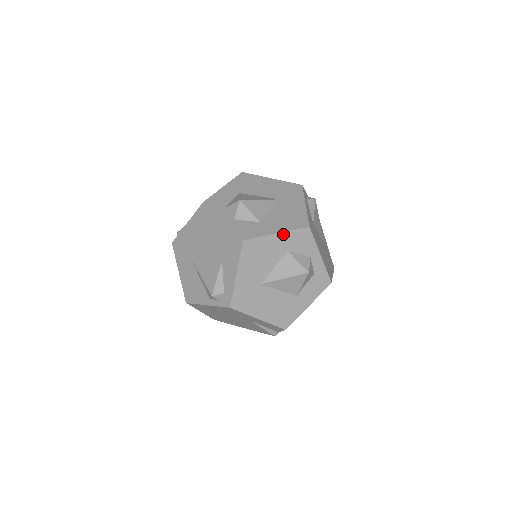
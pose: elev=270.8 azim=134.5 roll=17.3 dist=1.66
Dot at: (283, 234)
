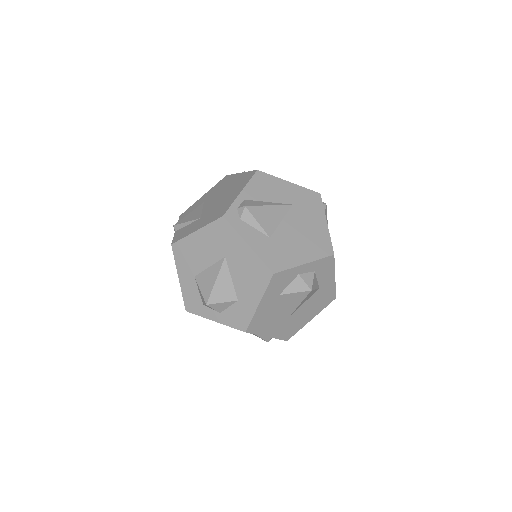
Dot at: (263, 299)
